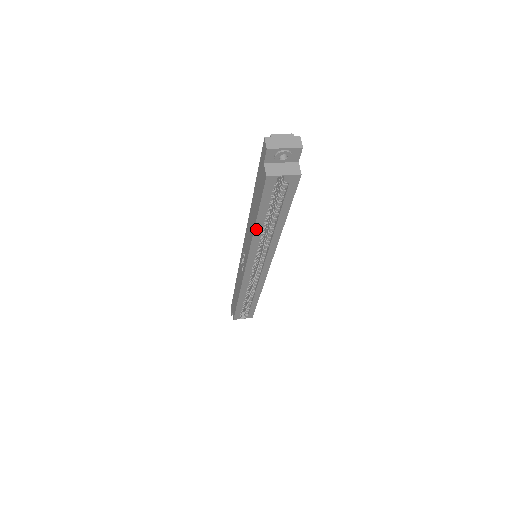
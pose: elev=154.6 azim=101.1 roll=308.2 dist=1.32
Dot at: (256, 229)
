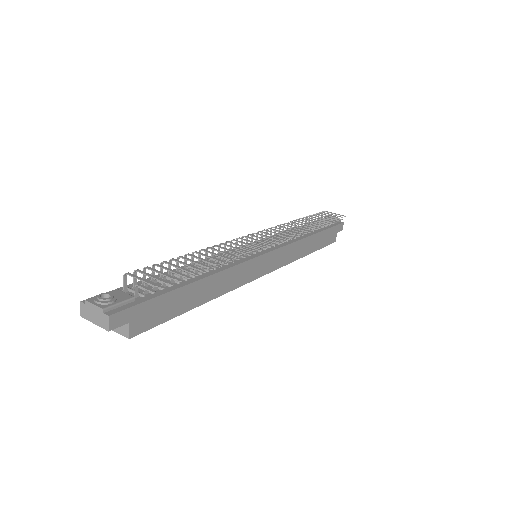
Dot at: occluded
